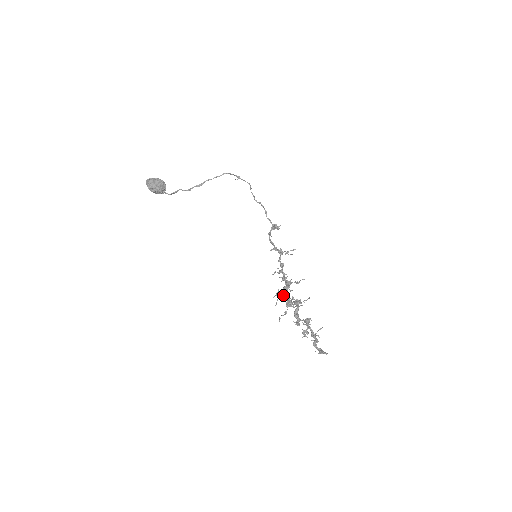
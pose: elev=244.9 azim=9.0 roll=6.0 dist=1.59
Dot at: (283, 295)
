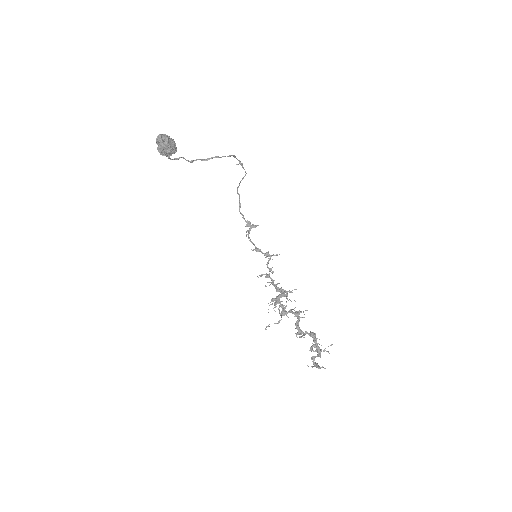
Dot at: (279, 303)
